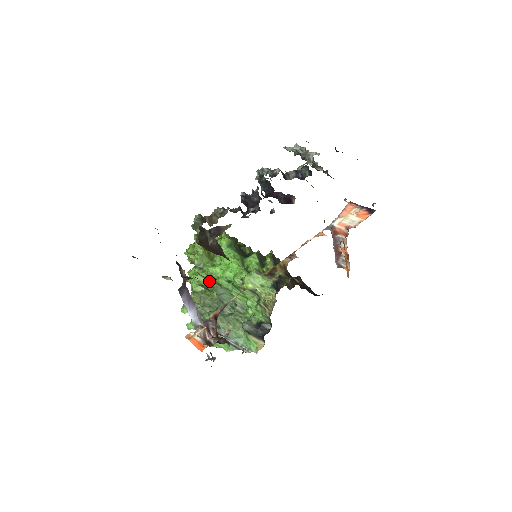
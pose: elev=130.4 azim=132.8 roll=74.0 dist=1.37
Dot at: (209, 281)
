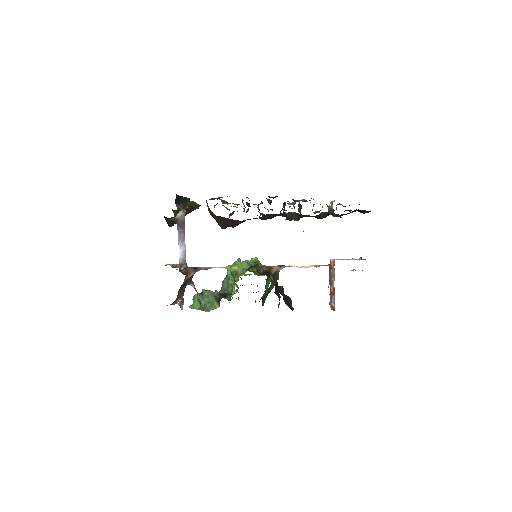
Dot at: occluded
